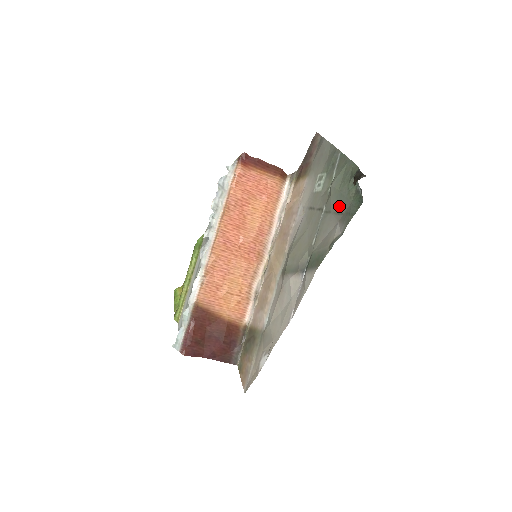
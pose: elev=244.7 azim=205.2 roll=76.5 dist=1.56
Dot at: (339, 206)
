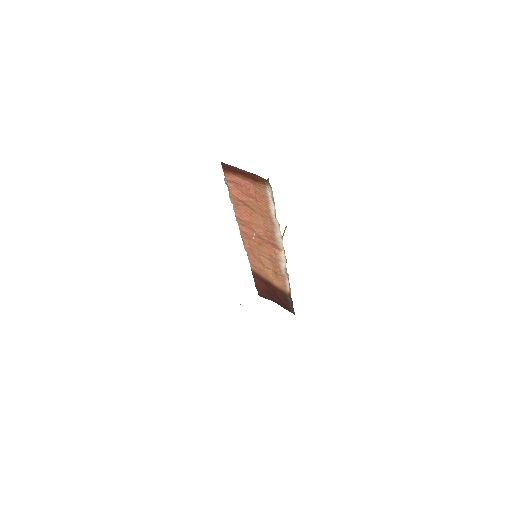
Dot at: occluded
